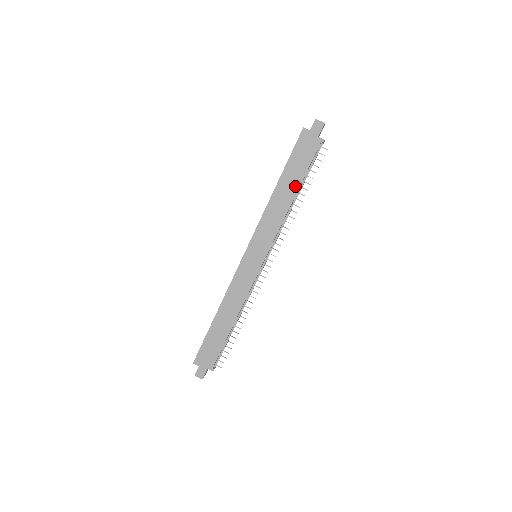
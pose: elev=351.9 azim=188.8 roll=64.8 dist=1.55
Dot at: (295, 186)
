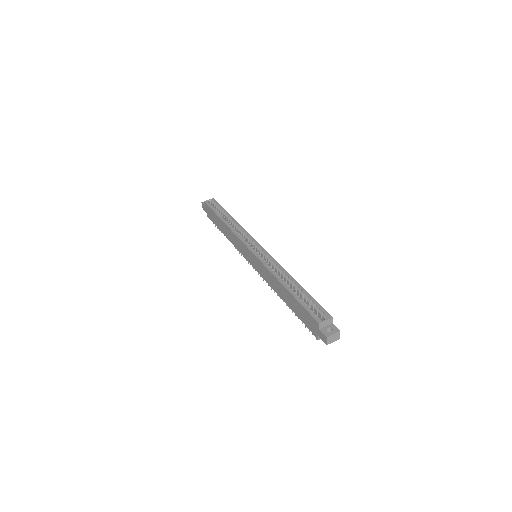
Dot at: (288, 303)
